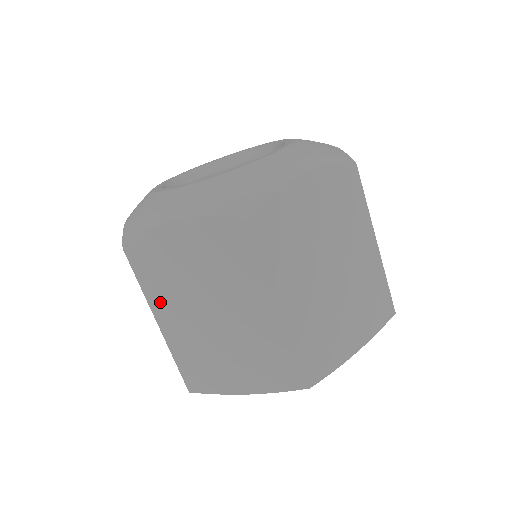
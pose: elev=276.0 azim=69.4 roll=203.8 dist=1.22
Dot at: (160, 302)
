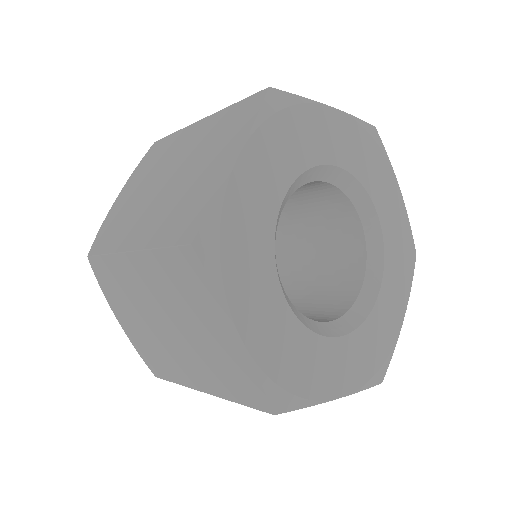
Dot at: (124, 237)
